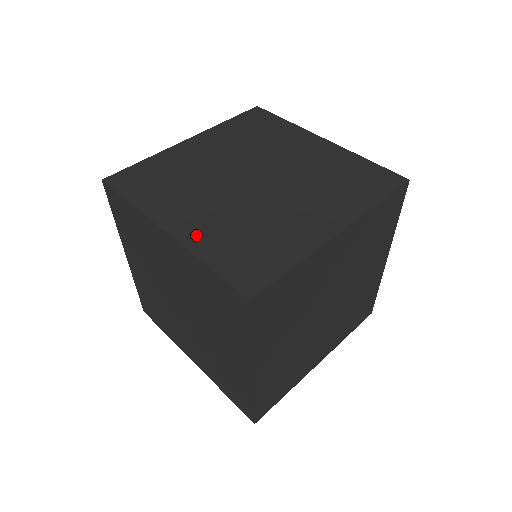
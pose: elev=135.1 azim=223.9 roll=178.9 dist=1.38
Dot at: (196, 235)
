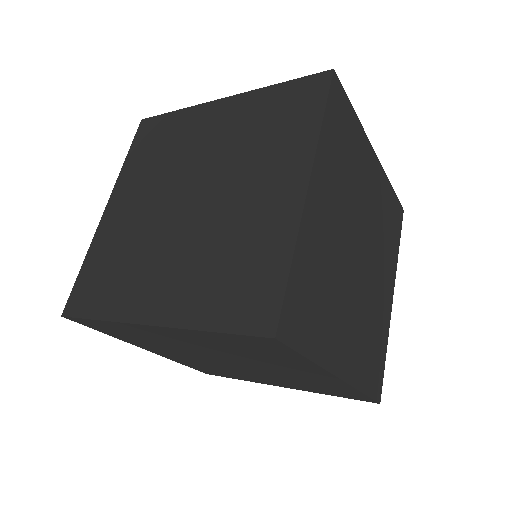
Dot at: occluded
